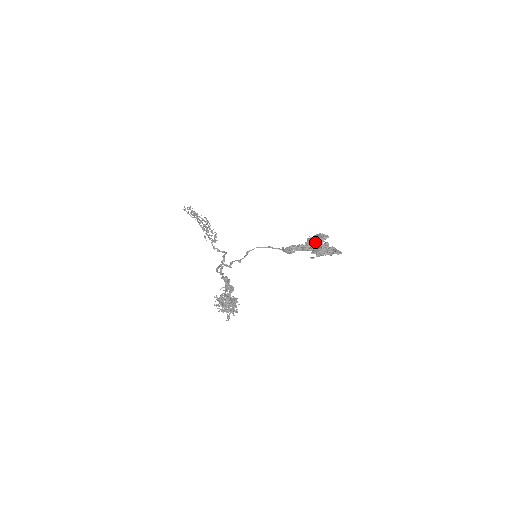
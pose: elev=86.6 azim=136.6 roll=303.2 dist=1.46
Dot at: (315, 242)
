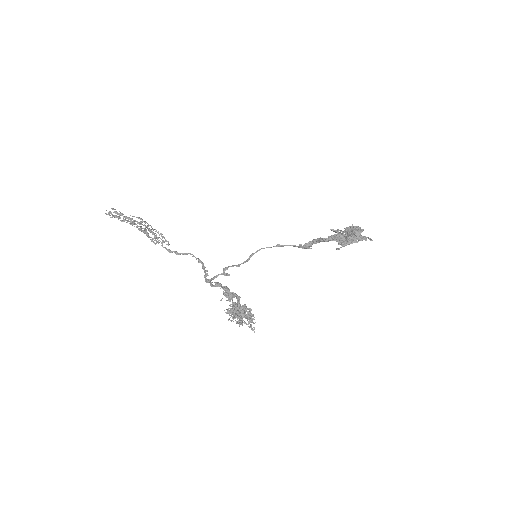
Dot at: (356, 237)
